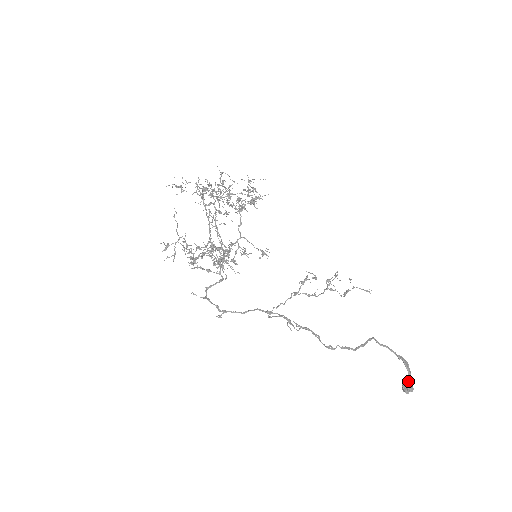
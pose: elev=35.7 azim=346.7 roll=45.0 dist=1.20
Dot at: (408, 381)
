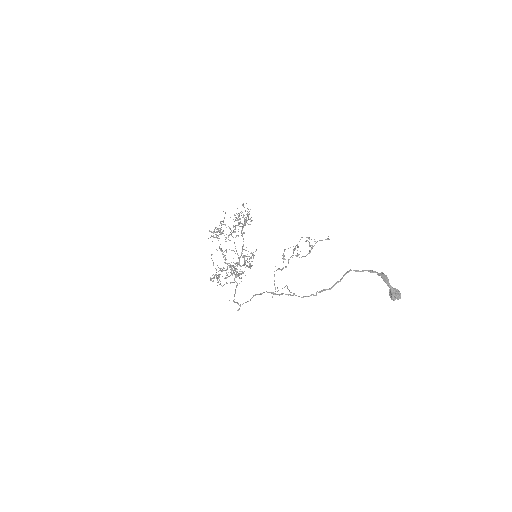
Dot at: (391, 291)
